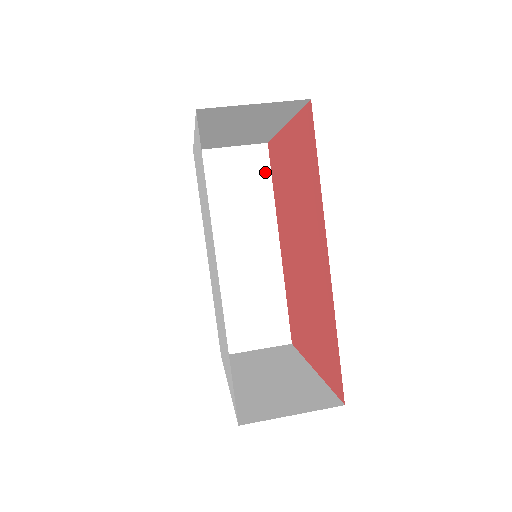
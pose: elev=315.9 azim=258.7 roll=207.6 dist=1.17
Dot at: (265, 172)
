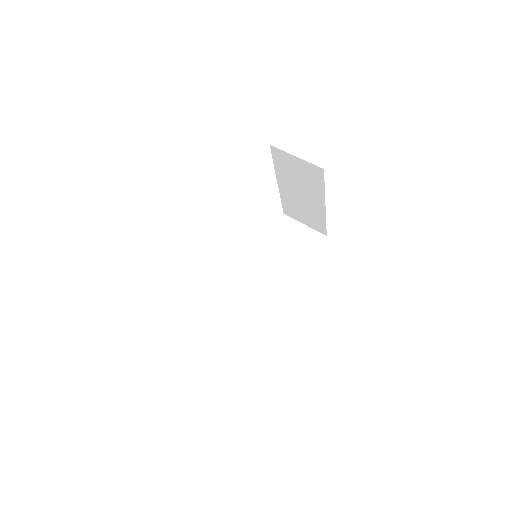
Dot at: (313, 249)
